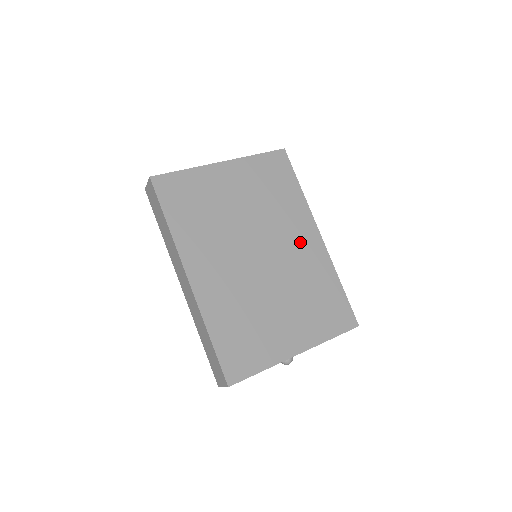
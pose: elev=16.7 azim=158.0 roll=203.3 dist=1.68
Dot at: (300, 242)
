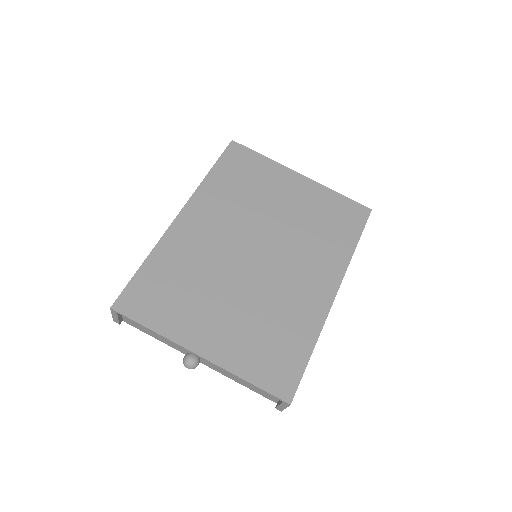
Dot at: (308, 279)
